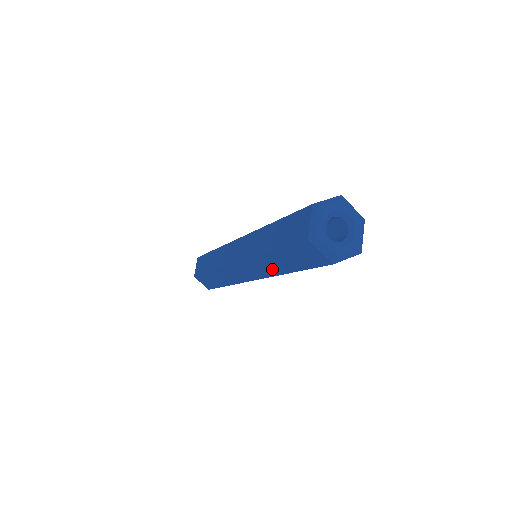
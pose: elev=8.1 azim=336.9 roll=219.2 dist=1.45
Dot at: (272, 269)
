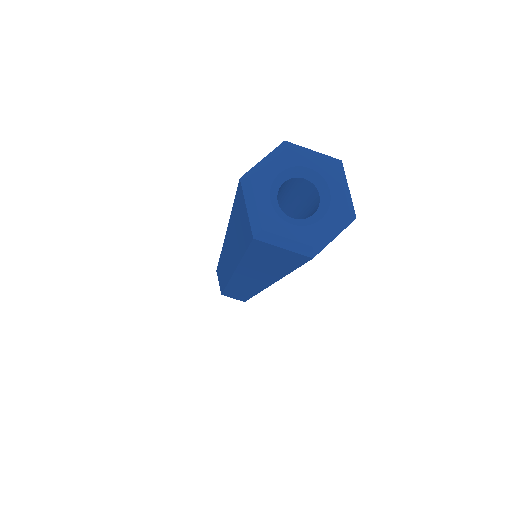
Dot at: (264, 277)
